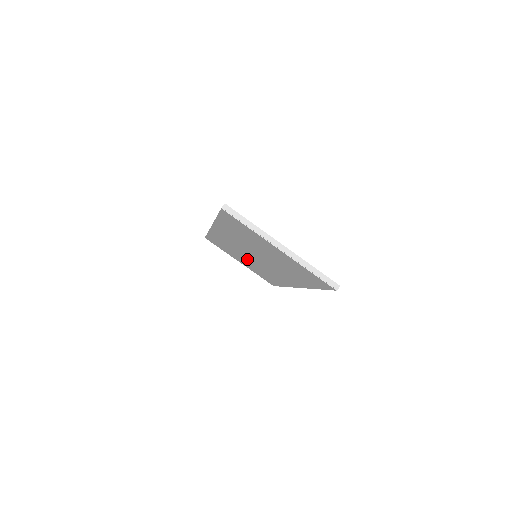
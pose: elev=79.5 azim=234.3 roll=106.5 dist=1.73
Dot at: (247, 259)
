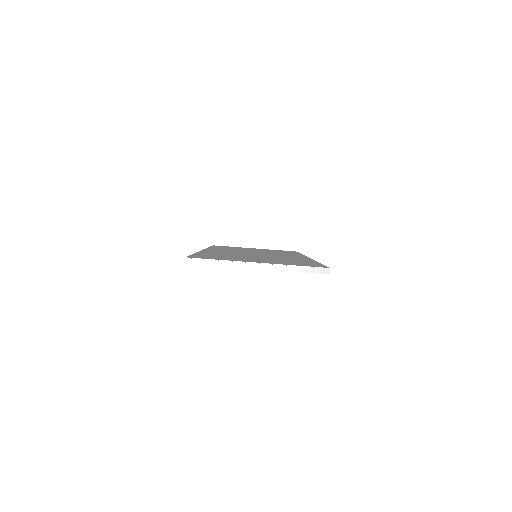
Dot at: occluded
